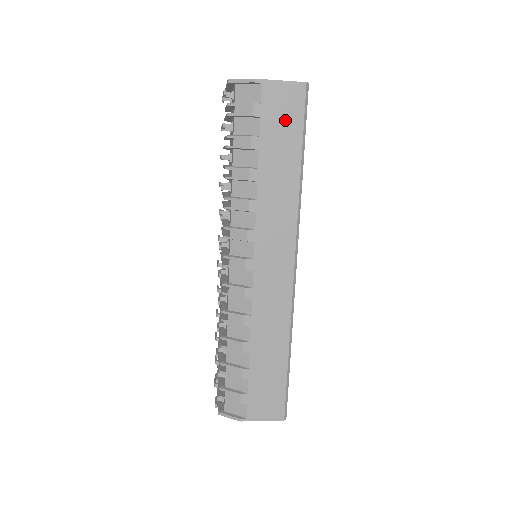
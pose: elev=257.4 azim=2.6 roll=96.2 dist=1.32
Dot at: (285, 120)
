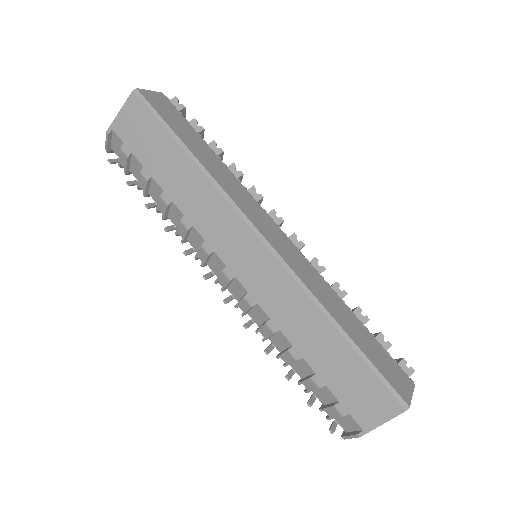
Dot at: (146, 134)
